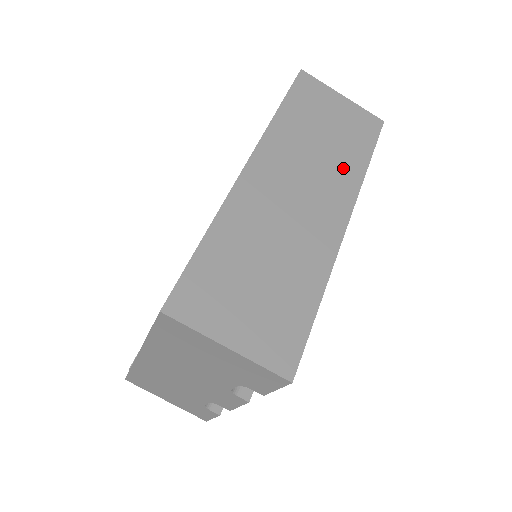
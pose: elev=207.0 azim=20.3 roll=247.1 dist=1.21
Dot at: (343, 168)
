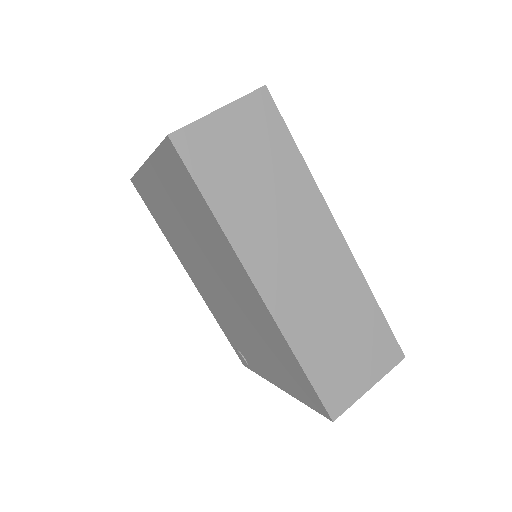
Dot at: (295, 190)
